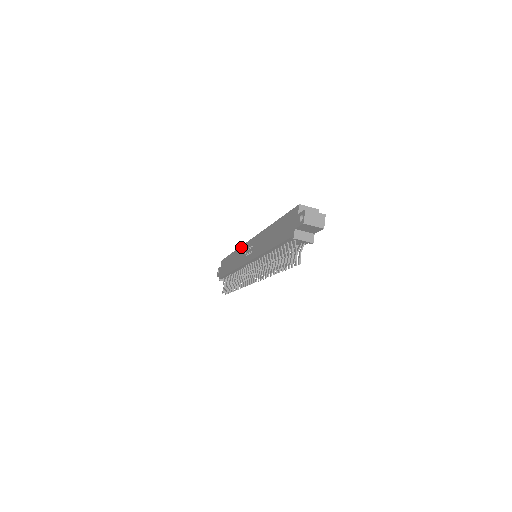
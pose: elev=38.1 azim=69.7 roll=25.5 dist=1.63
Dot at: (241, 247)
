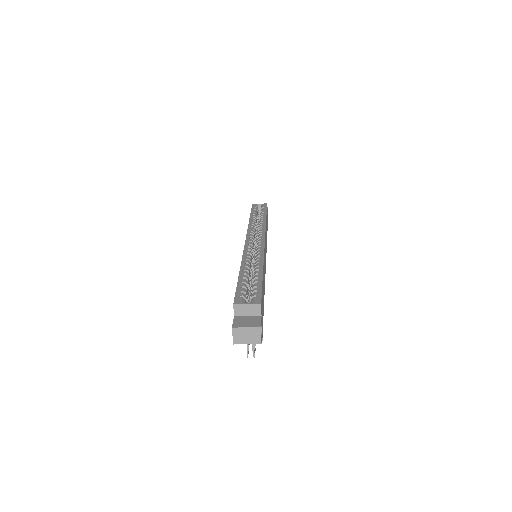
Dot at: (247, 229)
